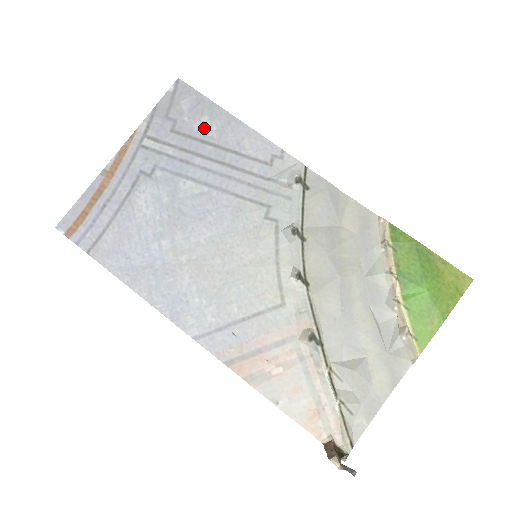
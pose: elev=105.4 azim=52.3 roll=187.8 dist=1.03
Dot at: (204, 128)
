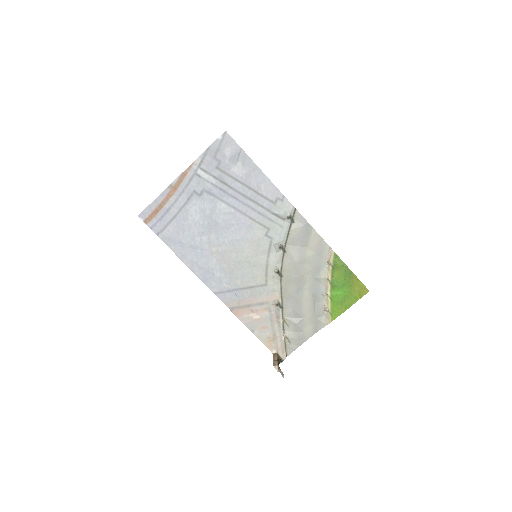
Dot at: (238, 170)
